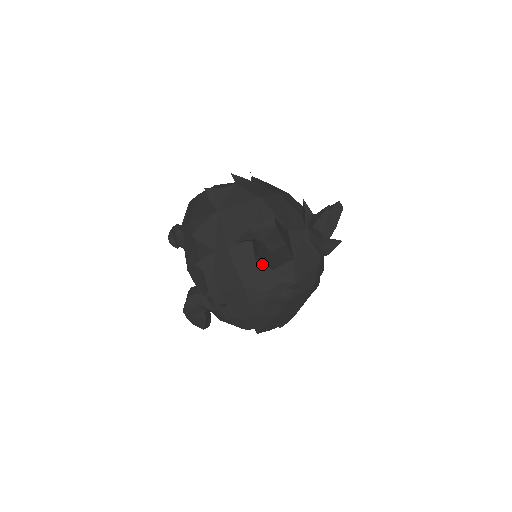
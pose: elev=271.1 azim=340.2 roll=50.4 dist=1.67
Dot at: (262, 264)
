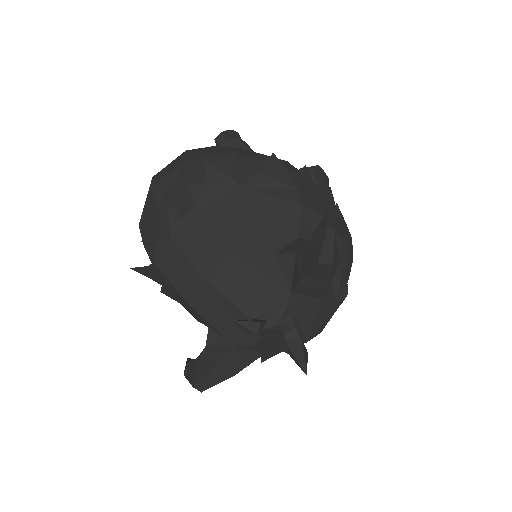
Dot at: occluded
